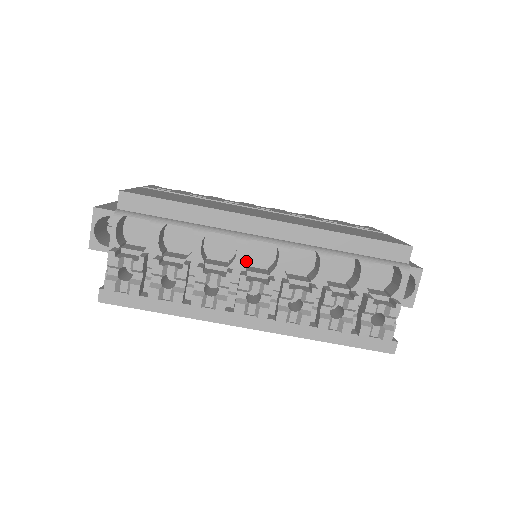
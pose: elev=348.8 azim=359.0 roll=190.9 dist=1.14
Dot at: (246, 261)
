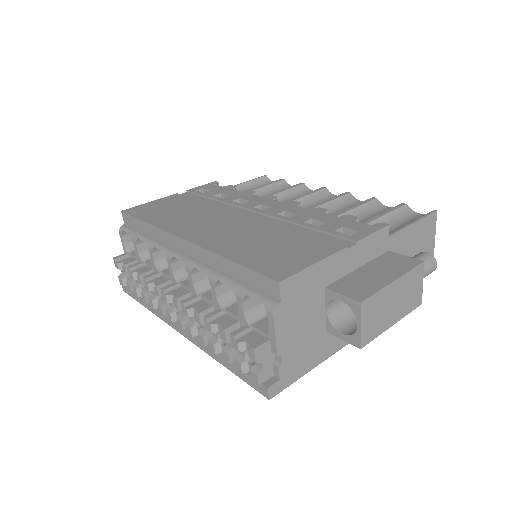
Dot at: occluded
